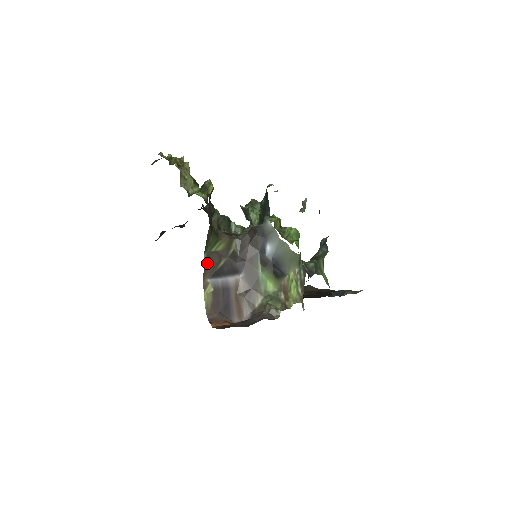
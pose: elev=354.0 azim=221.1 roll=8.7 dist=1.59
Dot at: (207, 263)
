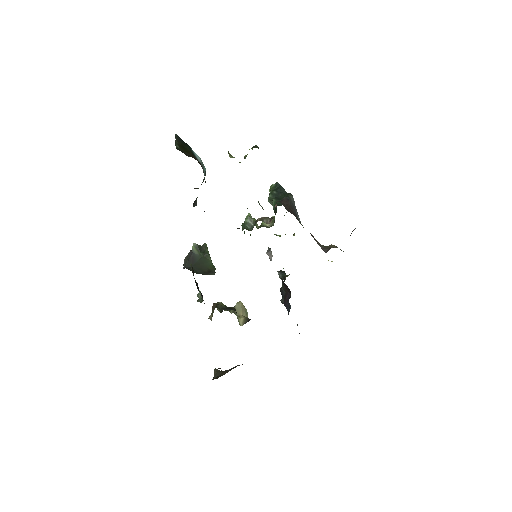
Dot at: occluded
